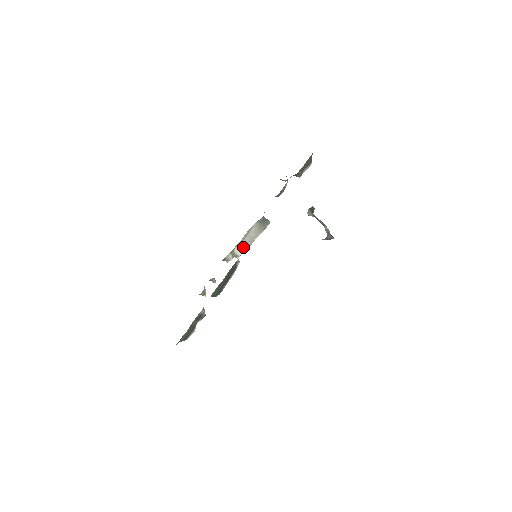
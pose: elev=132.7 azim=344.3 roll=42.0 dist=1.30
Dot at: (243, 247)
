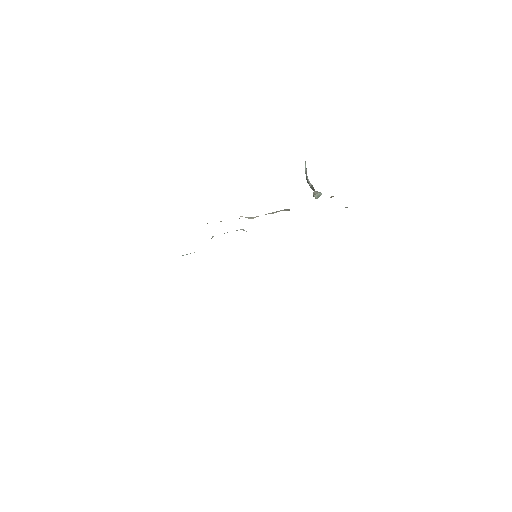
Dot at: occluded
